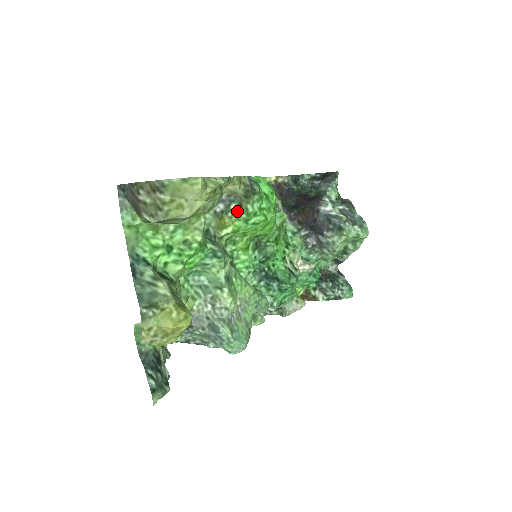
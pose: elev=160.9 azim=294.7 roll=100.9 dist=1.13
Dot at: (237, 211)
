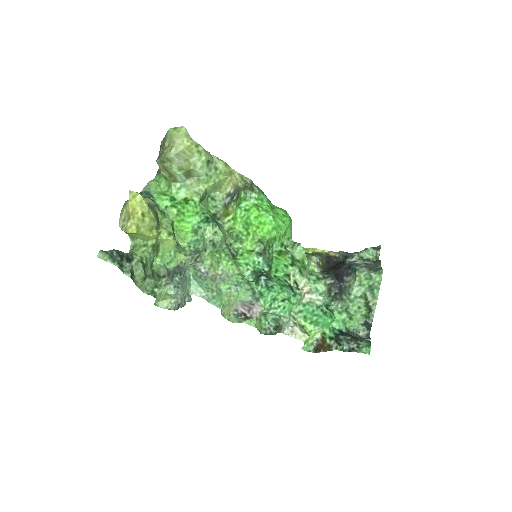
Dot at: (236, 200)
